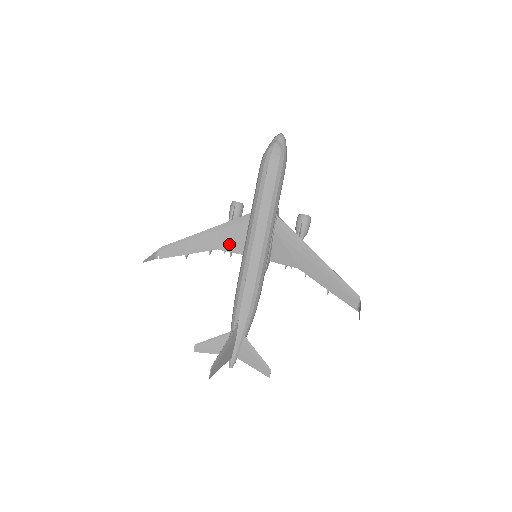
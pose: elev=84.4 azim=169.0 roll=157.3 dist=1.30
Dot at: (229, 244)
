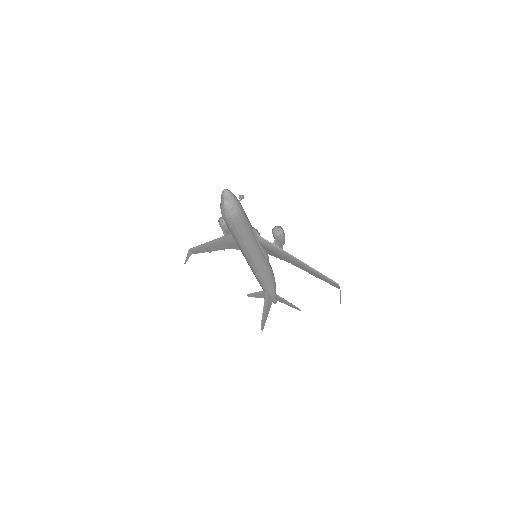
Dot at: (233, 247)
